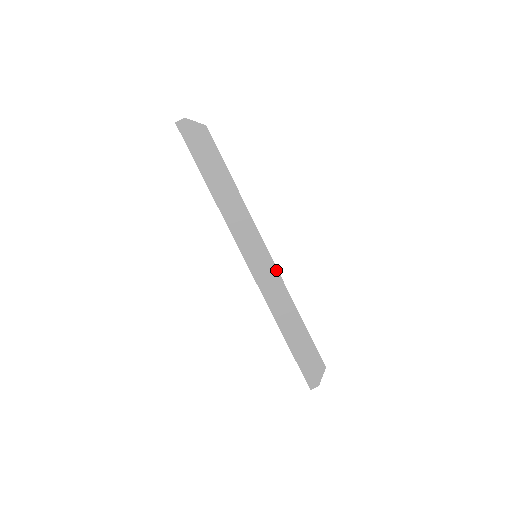
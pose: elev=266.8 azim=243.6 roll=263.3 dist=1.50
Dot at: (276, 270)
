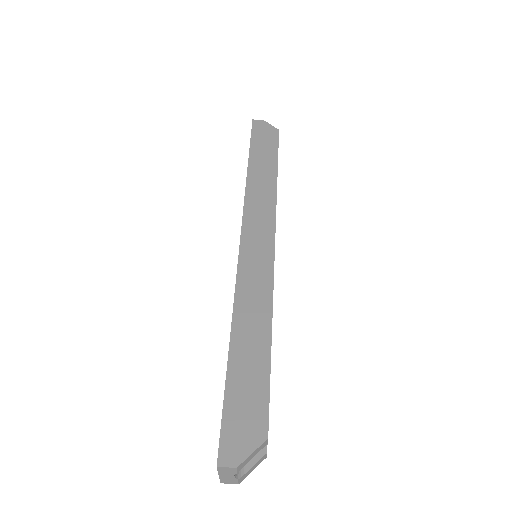
Dot at: (272, 262)
